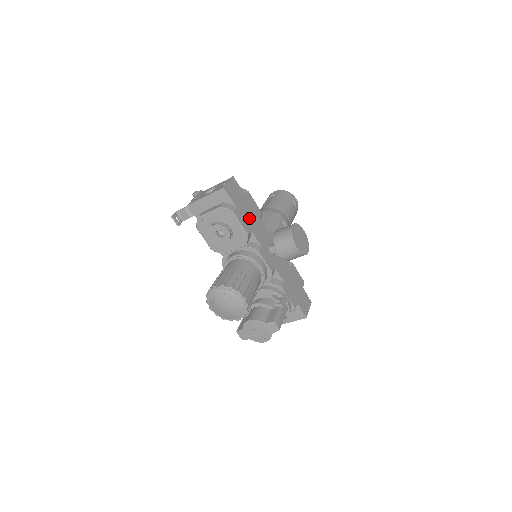
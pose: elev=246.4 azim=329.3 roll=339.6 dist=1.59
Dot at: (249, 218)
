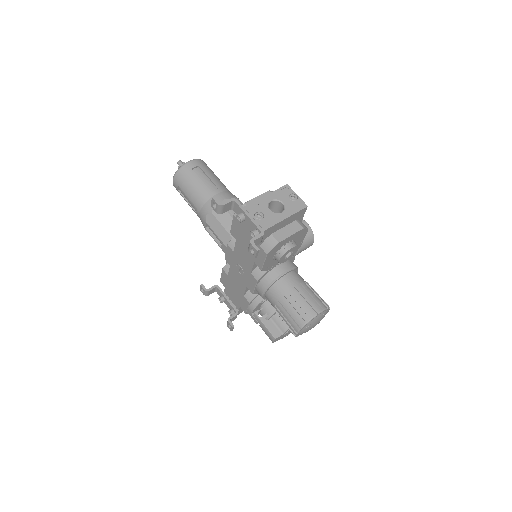
Dot at: occluded
